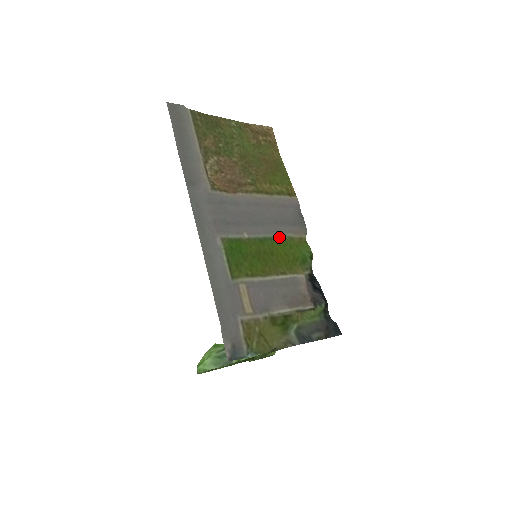
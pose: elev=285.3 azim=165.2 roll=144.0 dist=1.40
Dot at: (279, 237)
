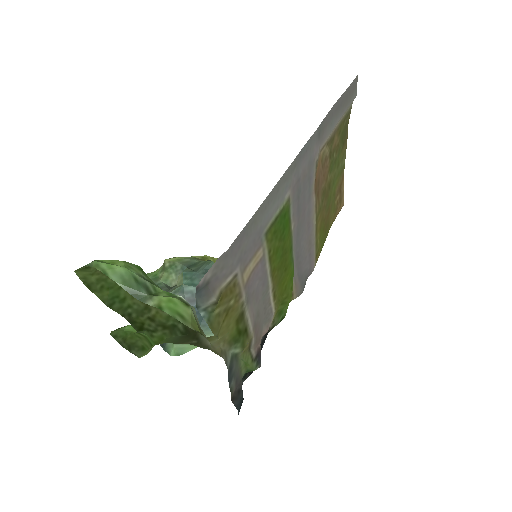
Dot at: occluded
